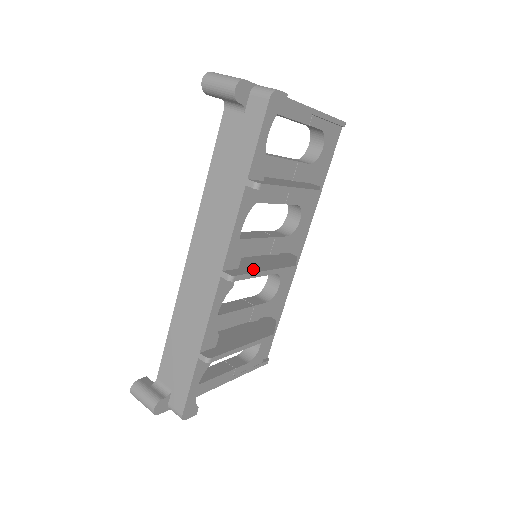
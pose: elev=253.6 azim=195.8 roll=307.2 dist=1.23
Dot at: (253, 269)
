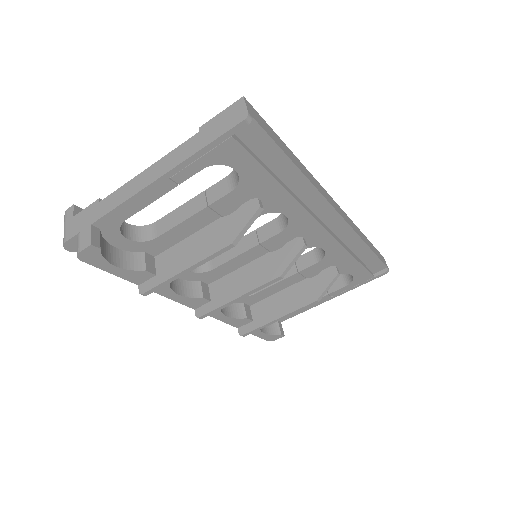
Dot at: (223, 299)
